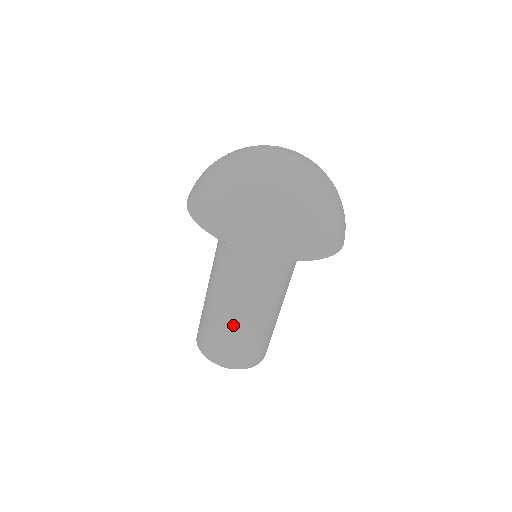
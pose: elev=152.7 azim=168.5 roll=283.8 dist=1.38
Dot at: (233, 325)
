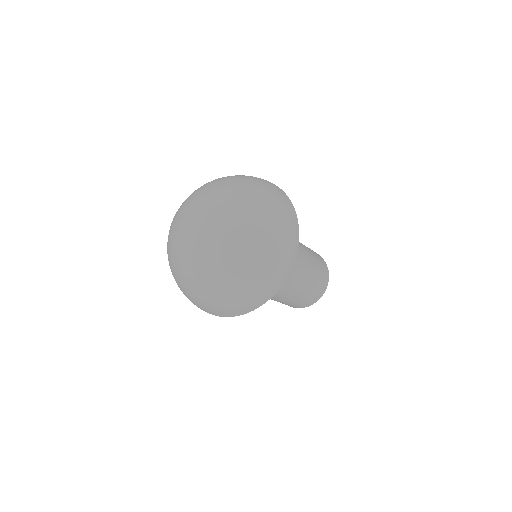
Dot at: (302, 289)
